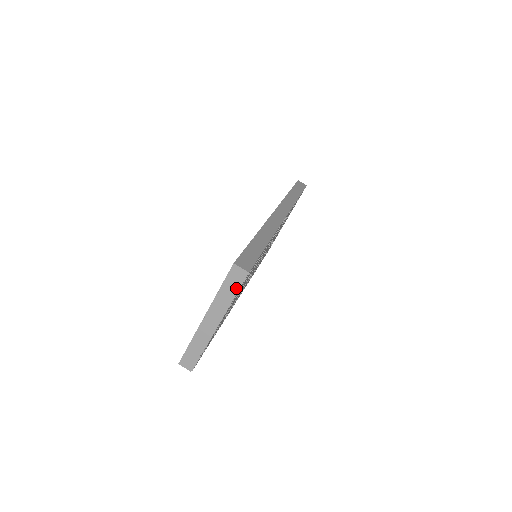
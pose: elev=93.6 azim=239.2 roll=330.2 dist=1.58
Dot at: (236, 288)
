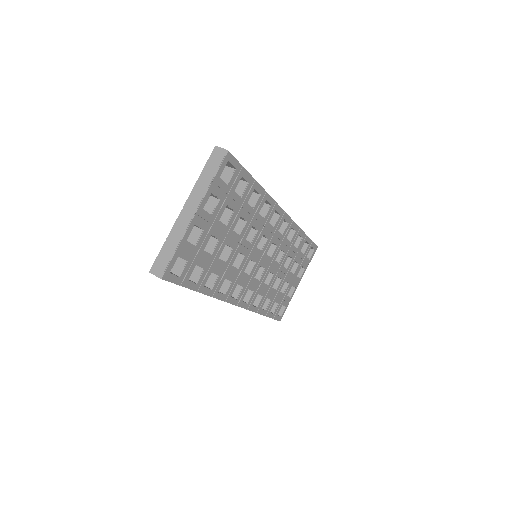
Dot at: (215, 169)
